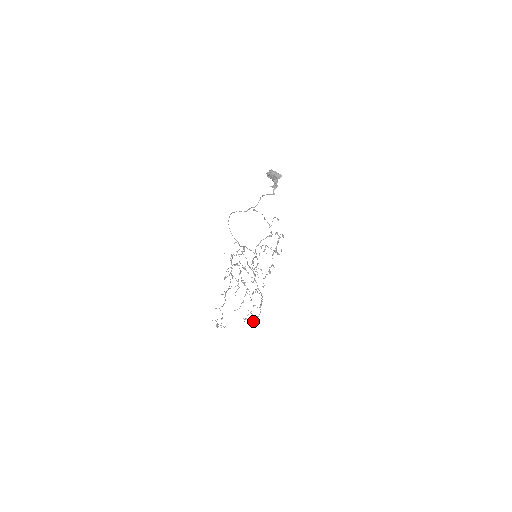
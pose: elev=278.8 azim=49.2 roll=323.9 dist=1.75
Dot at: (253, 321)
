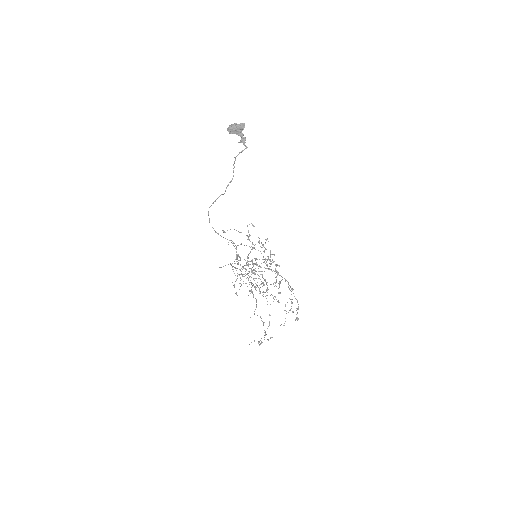
Dot at: occluded
